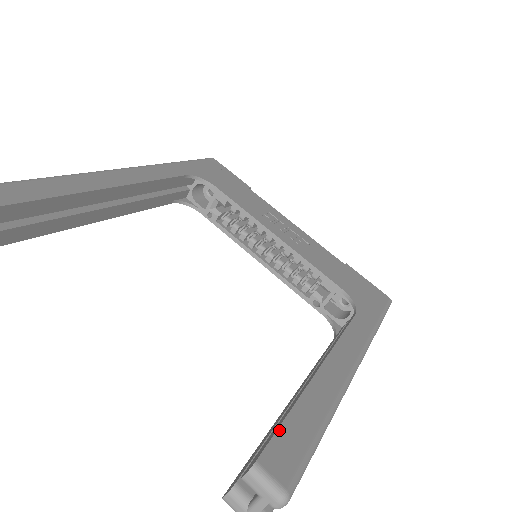
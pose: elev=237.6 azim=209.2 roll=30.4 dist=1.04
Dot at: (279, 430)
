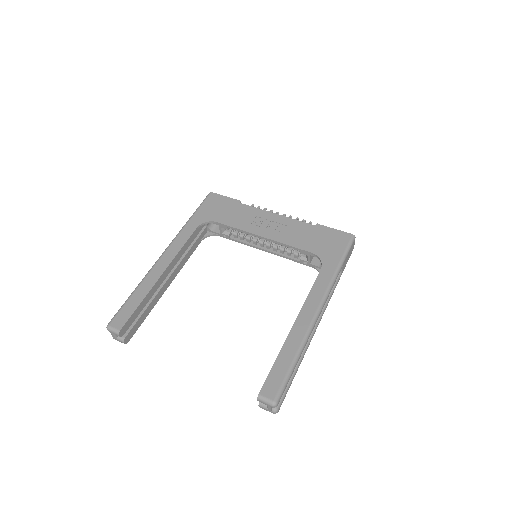
Dot at: (269, 375)
